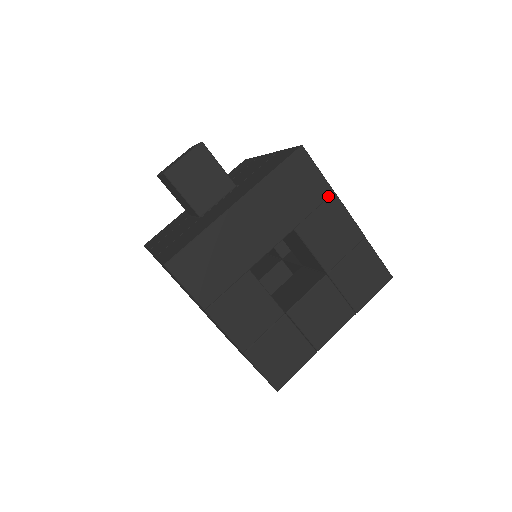
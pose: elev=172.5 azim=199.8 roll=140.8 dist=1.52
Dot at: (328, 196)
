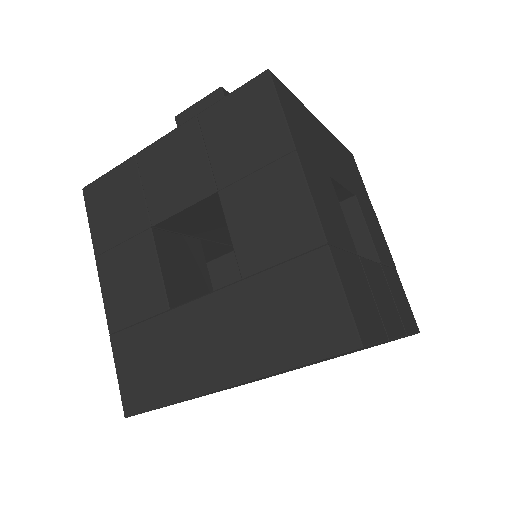
Dot at: (370, 205)
